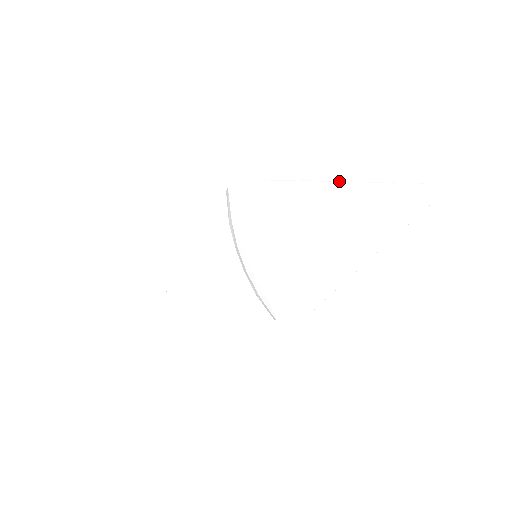
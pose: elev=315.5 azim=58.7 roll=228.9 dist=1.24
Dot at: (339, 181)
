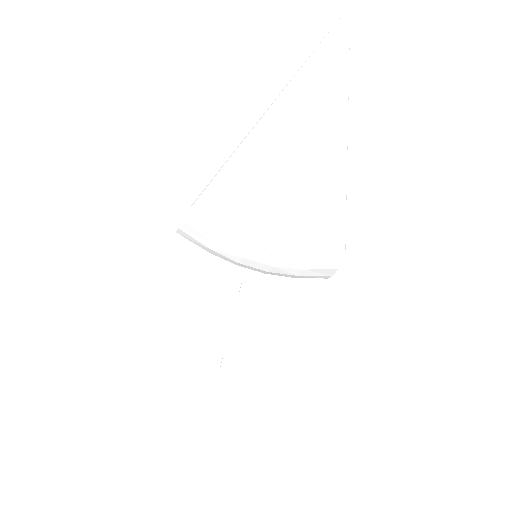
Dot at: (249, 132)
